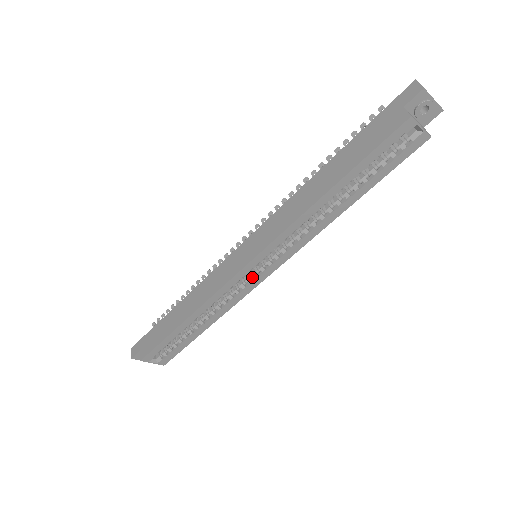
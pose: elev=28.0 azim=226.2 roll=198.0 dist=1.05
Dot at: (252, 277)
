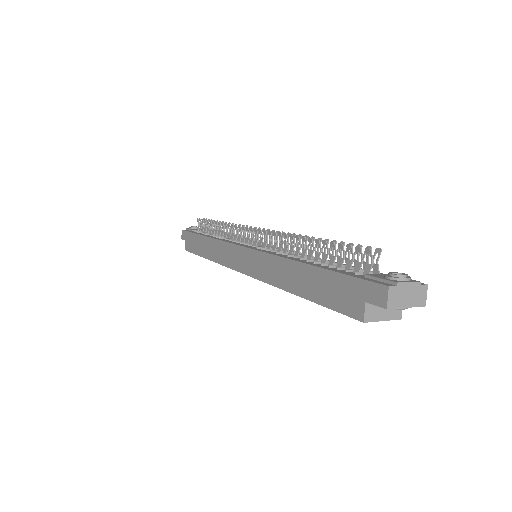
Dot at: occluded
